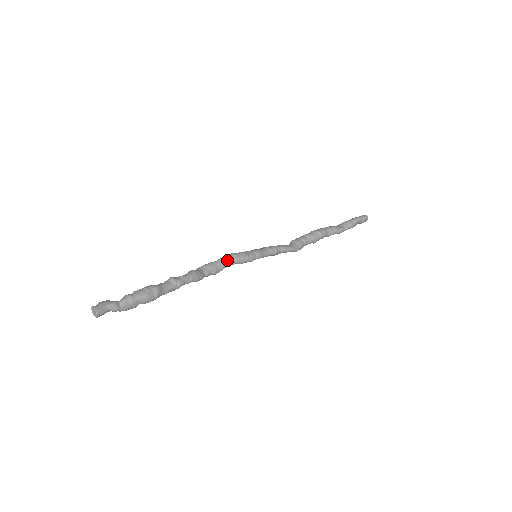
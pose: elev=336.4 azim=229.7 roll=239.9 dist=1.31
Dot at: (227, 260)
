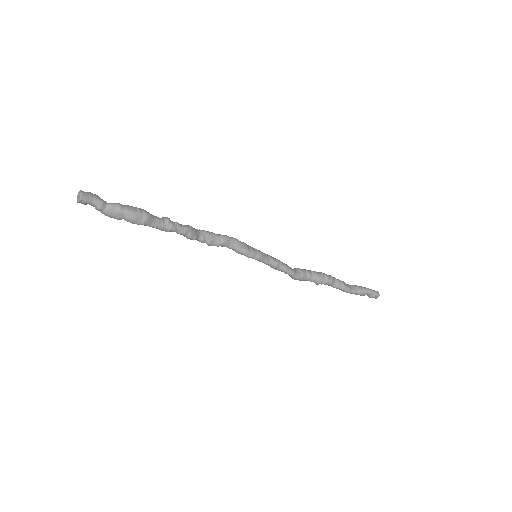
Dot at: (228, 240)
